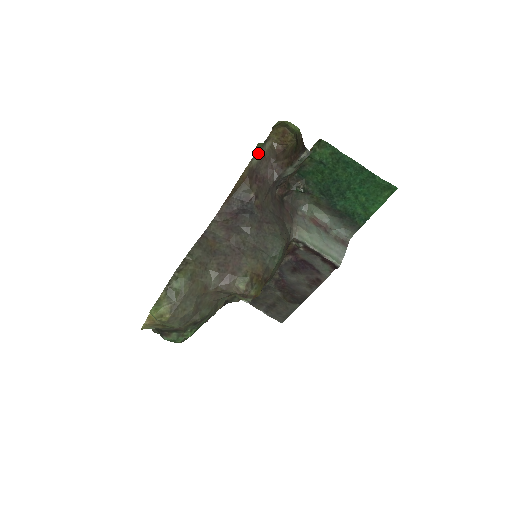
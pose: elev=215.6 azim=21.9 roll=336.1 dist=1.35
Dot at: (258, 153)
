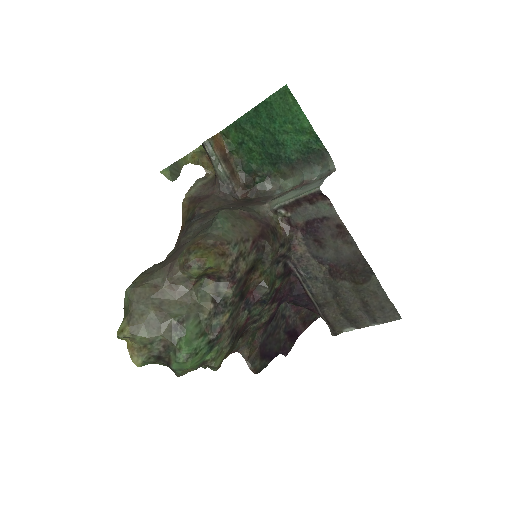
Dot at: (194, 186)
